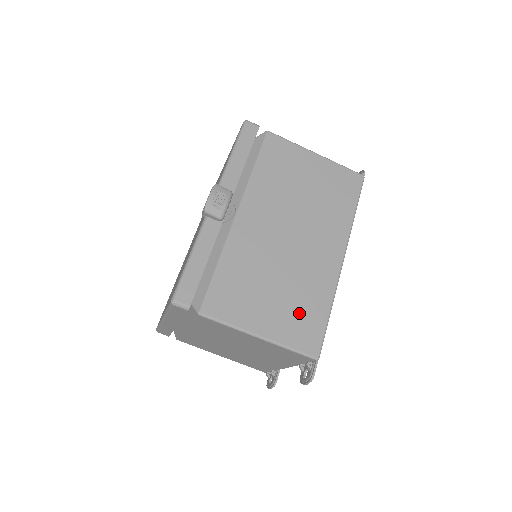
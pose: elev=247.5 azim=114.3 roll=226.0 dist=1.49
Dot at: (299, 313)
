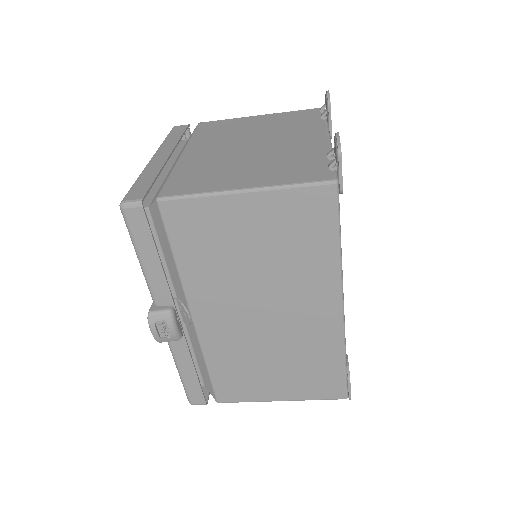
Dot at: (310, 374)
